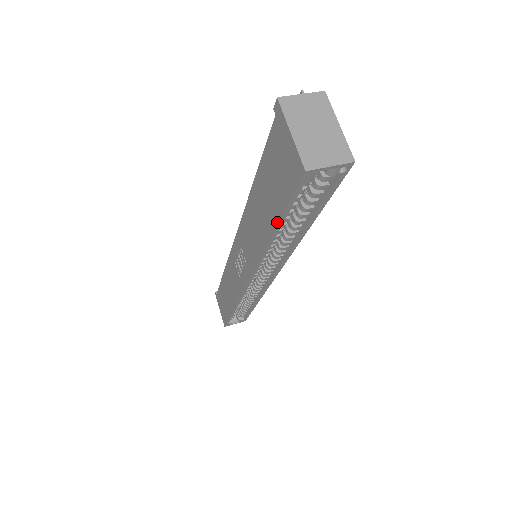
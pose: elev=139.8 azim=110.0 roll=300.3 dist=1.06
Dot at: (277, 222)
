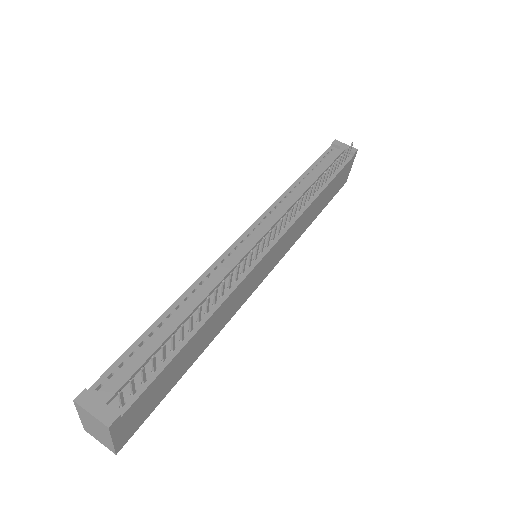
Dot at: occluded
